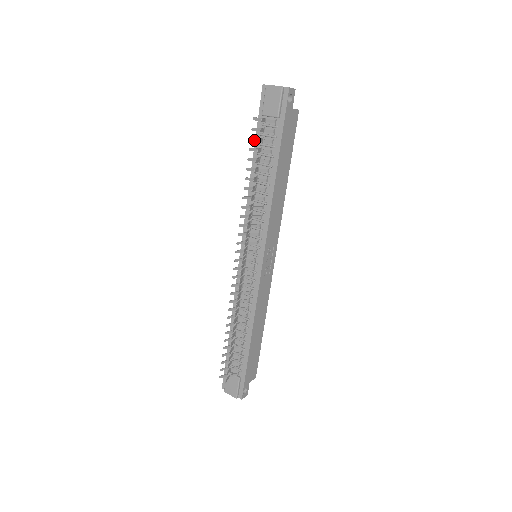
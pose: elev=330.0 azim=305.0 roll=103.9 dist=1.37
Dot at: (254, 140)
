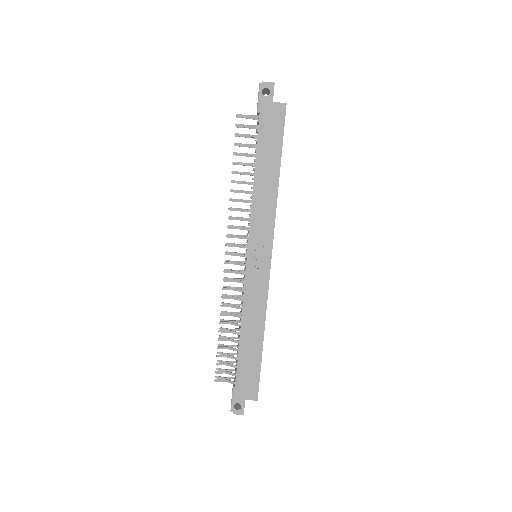
Dot at: (239, 136)
